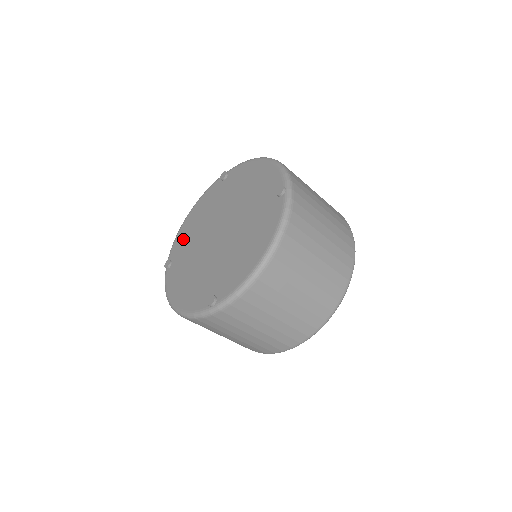
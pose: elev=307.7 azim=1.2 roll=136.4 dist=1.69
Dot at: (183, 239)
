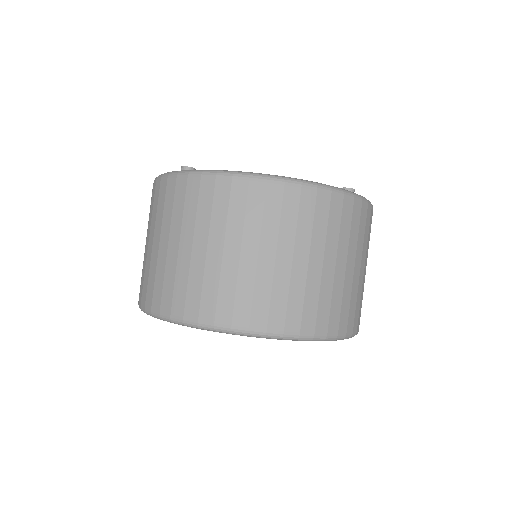
Dot at: occluded
